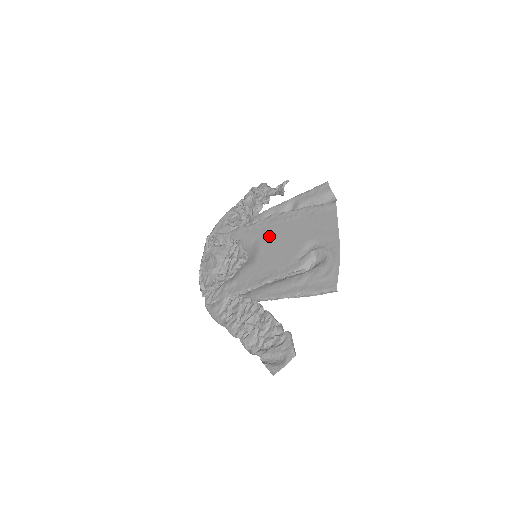
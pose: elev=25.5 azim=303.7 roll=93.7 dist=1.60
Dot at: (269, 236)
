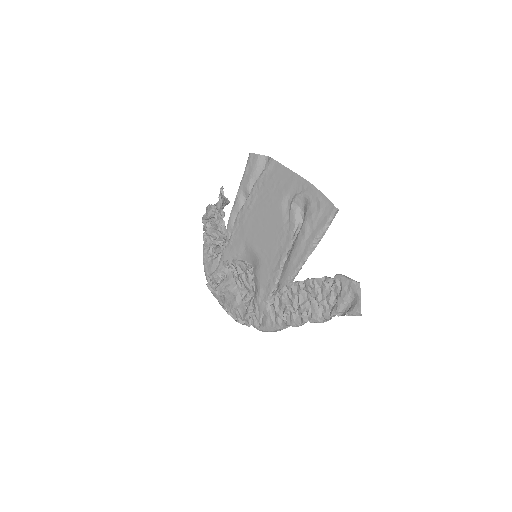
Dot at: (250, 232)
